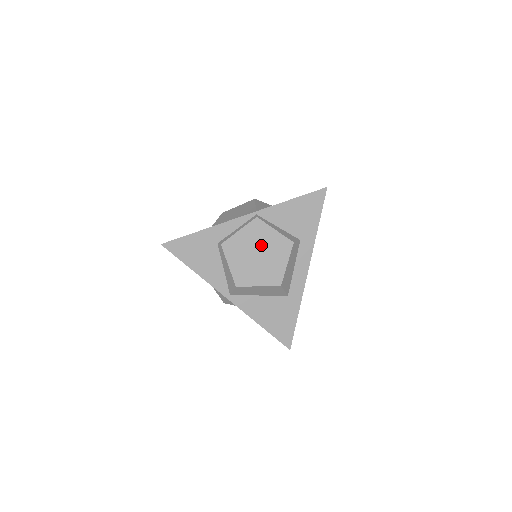
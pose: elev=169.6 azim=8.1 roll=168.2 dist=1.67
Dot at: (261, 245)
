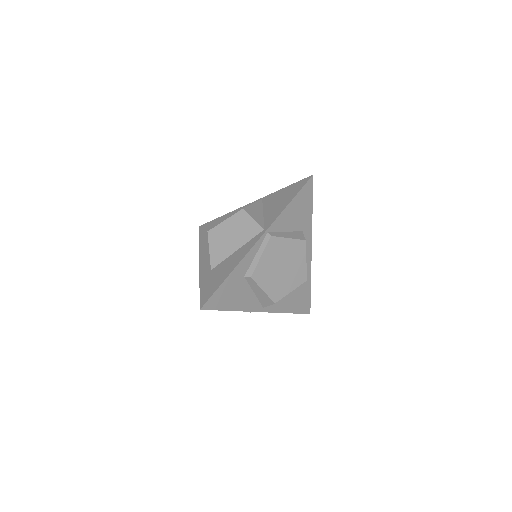
Dot at: (282, 258)
